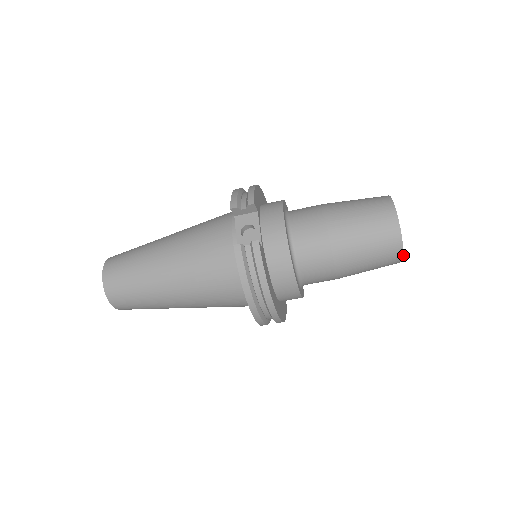
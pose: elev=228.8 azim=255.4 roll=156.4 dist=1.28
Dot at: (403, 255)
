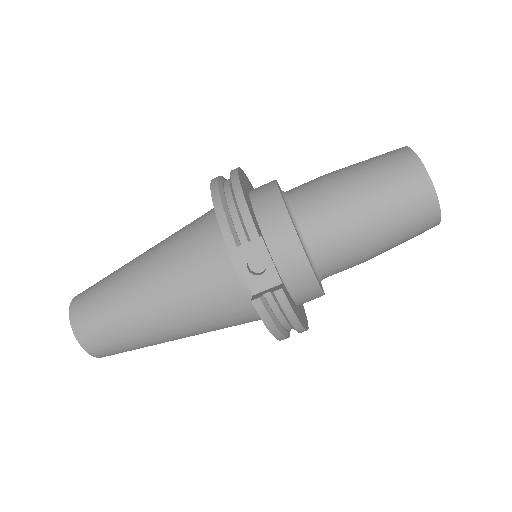
Dot at: occluded
